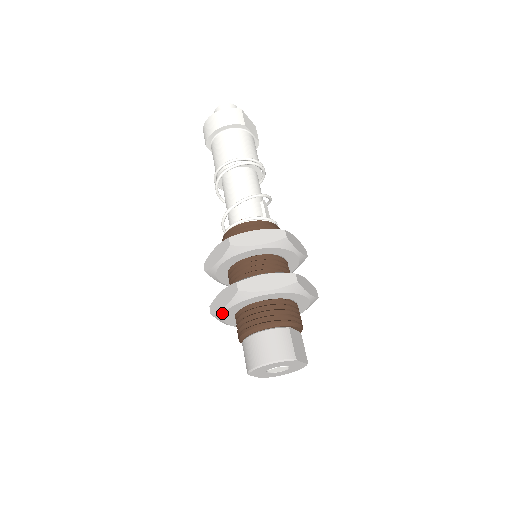
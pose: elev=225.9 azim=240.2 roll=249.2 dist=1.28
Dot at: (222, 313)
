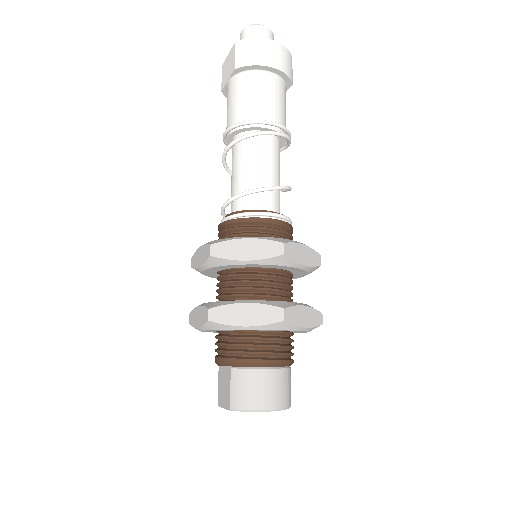
Dot at: (231, 328)
